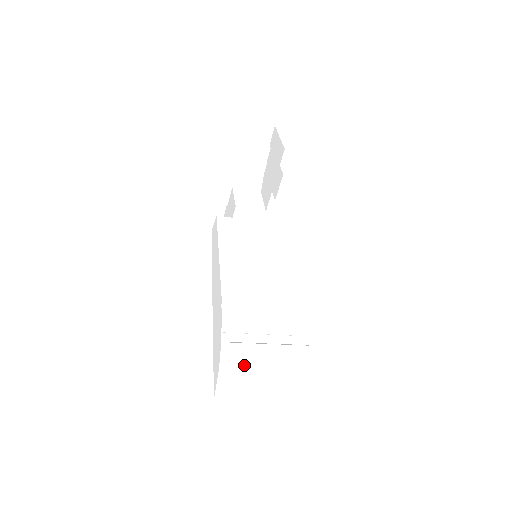
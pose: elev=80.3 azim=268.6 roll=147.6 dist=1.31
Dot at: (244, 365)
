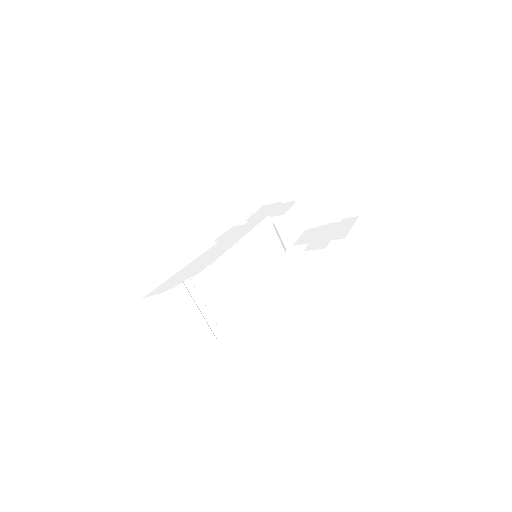
Dot at: (177, 306)
